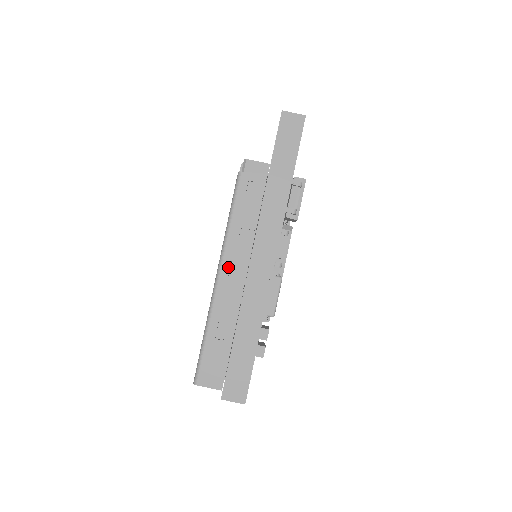
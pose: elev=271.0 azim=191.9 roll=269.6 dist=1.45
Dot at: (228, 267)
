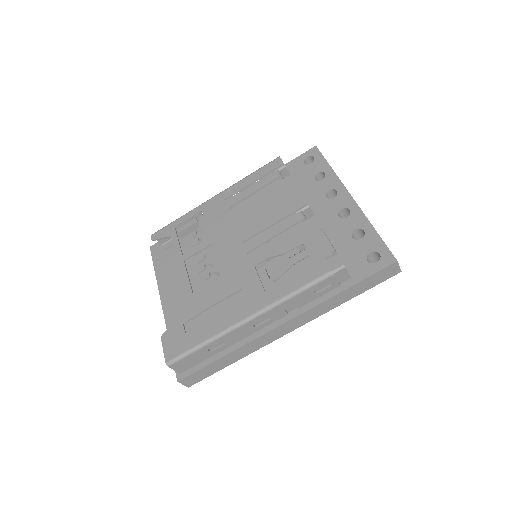
Dot at: (260, 319)
